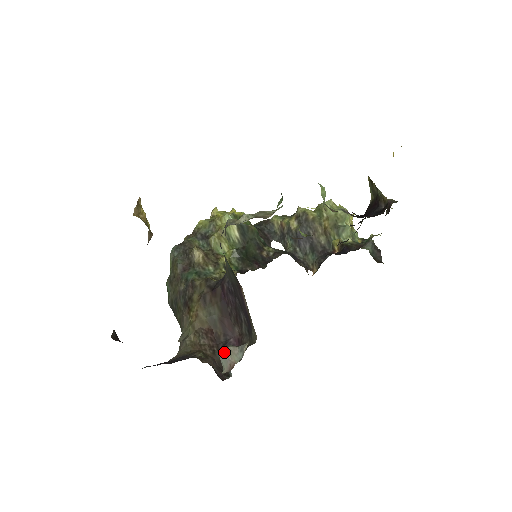
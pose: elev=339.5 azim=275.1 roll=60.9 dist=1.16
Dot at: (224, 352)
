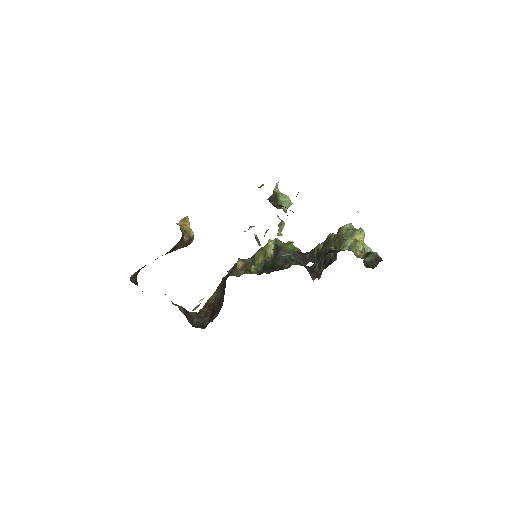
Dot at: (196, 306)
